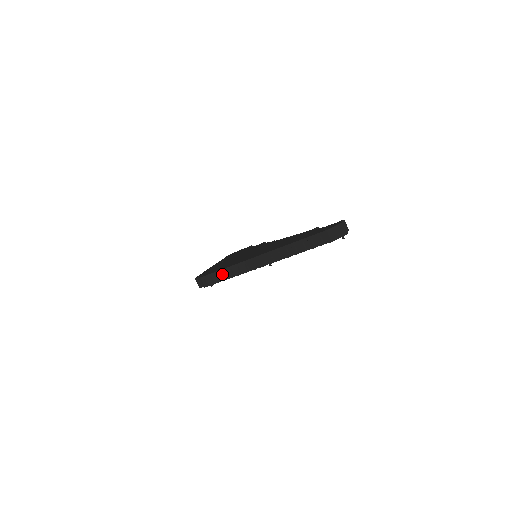
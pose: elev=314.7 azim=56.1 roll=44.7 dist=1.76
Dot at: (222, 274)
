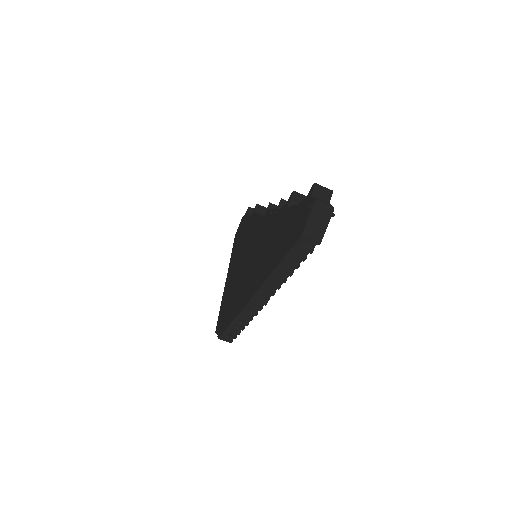
Dot at: (234, 327)
